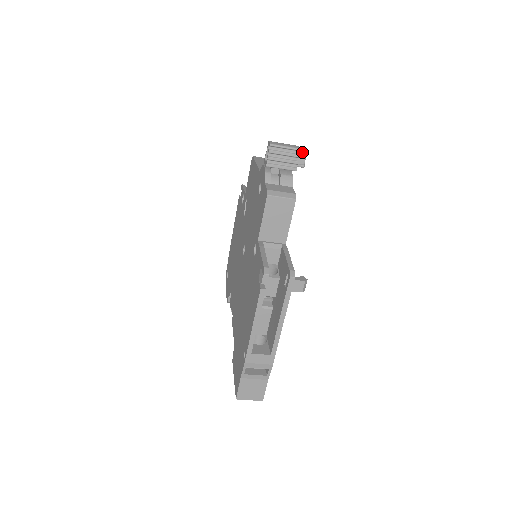
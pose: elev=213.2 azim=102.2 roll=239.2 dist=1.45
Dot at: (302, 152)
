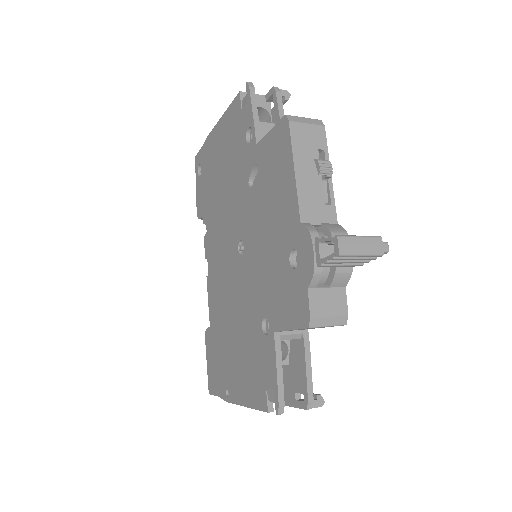
Dot at: (383, 251)
